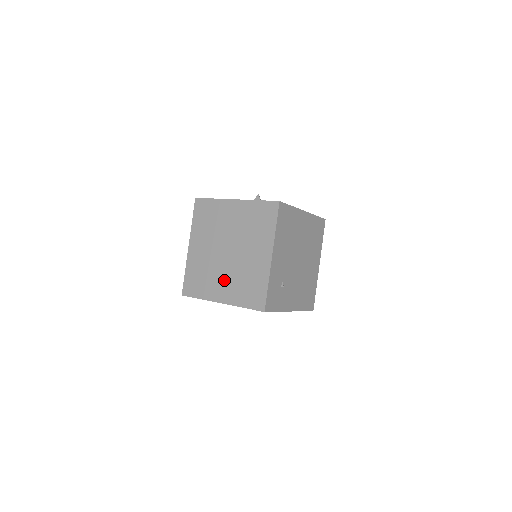
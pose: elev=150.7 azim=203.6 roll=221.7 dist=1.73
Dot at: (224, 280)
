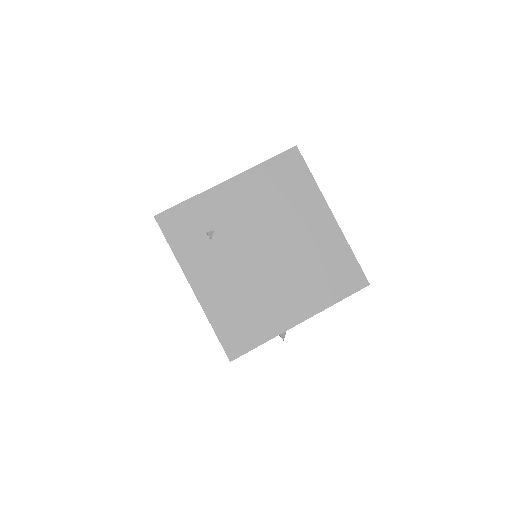
Dot at: occluded
